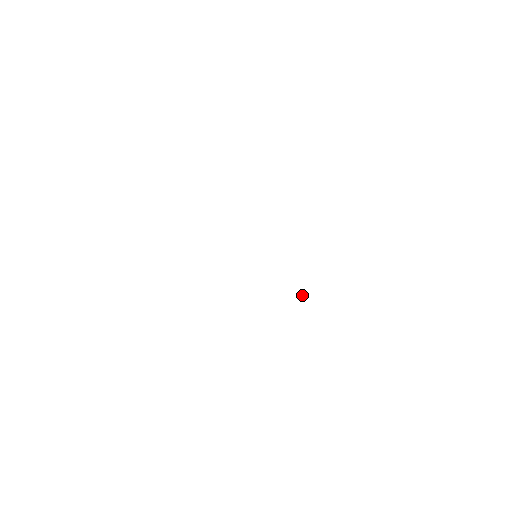
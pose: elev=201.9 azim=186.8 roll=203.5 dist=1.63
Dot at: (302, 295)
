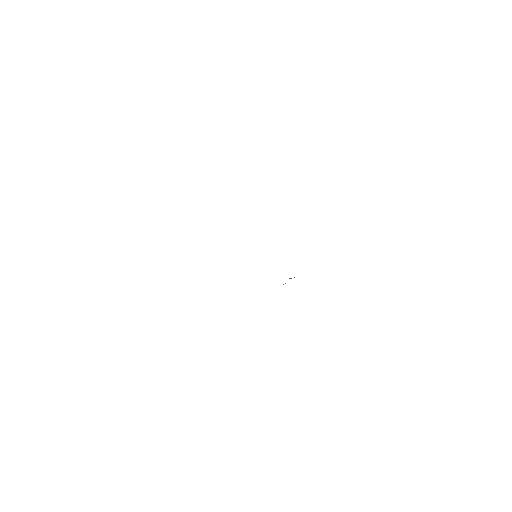
Dot at: (290, 278)
